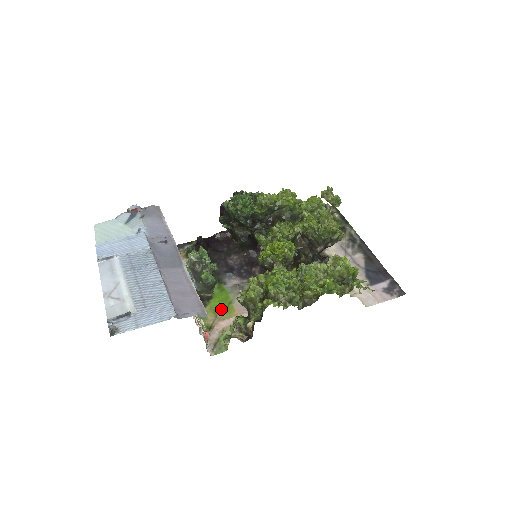
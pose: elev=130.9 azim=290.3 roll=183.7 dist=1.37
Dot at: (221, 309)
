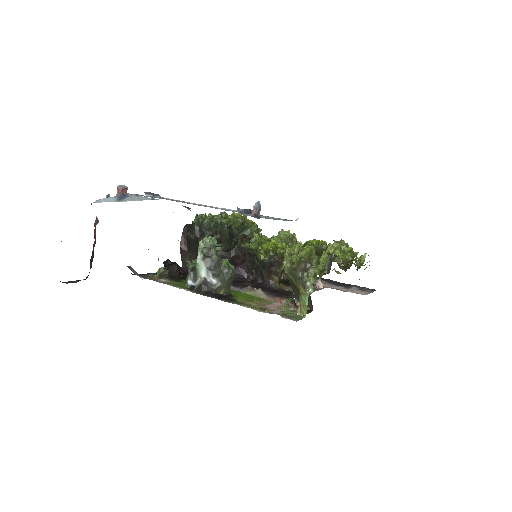
Dot at: (254, 300)
